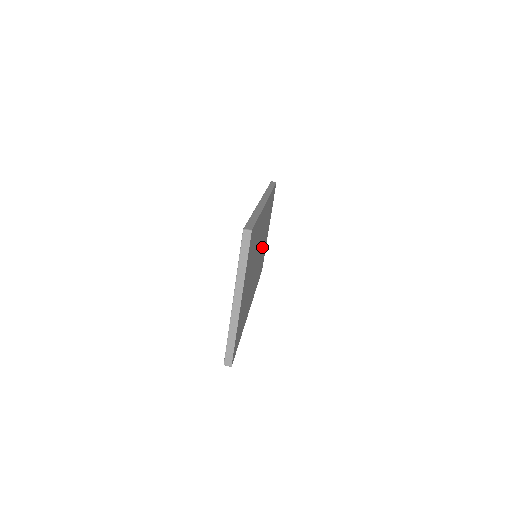
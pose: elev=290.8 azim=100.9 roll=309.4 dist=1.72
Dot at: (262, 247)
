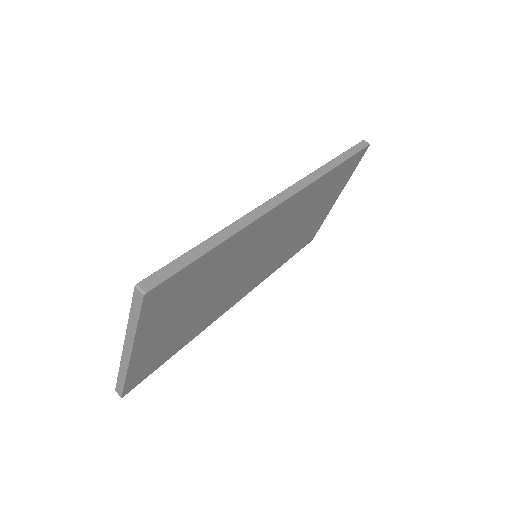
Dot at: (291, 234)
